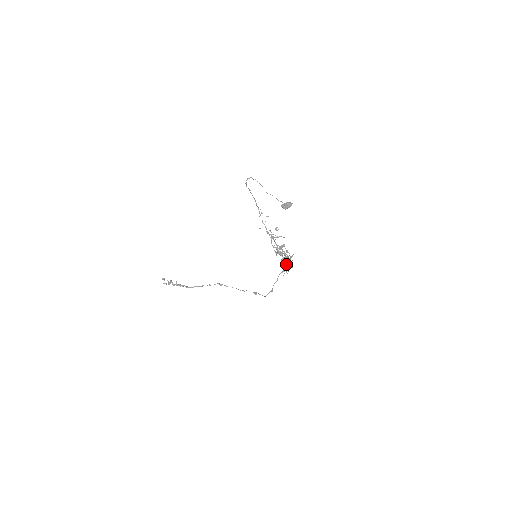
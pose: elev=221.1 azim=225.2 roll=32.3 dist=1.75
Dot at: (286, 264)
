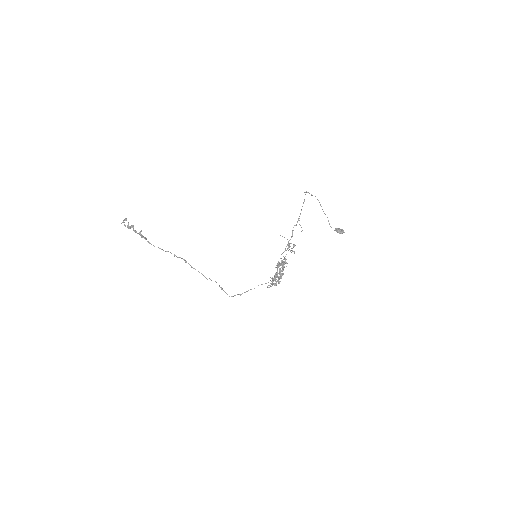
Dot at: (276, 279)
